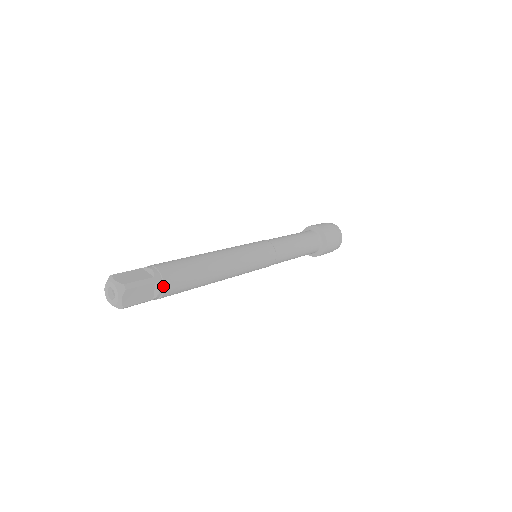
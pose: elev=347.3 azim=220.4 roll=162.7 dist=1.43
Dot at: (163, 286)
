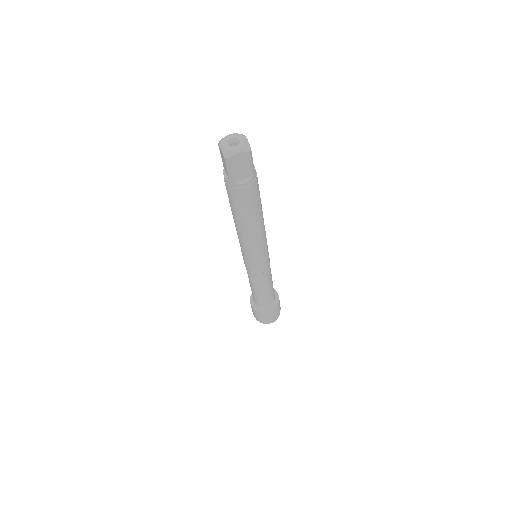
Dot at: (249, 184)
